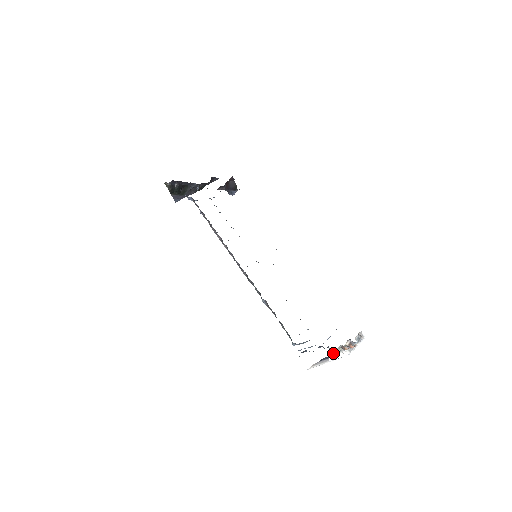
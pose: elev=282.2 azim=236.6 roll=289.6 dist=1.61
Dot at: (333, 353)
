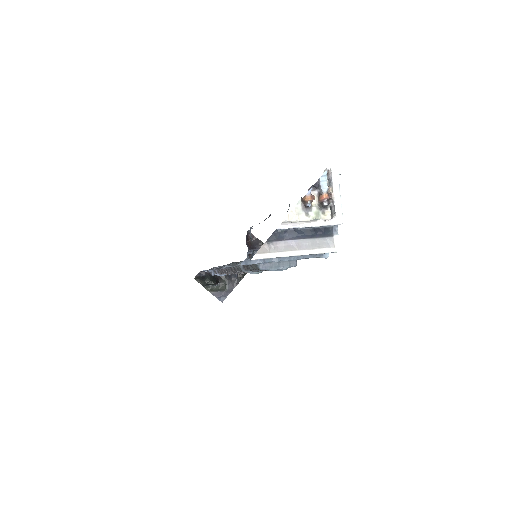
Dot at: (295, 222)
